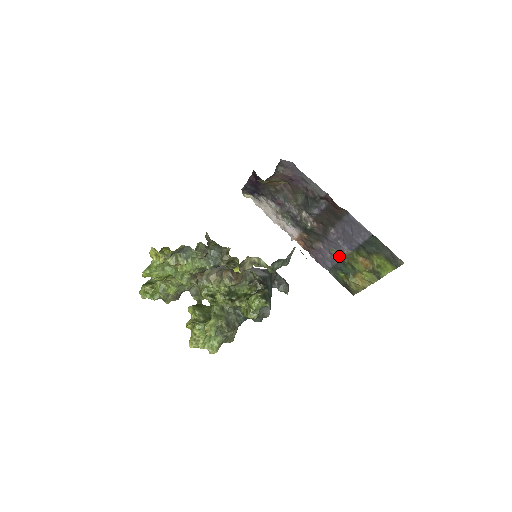
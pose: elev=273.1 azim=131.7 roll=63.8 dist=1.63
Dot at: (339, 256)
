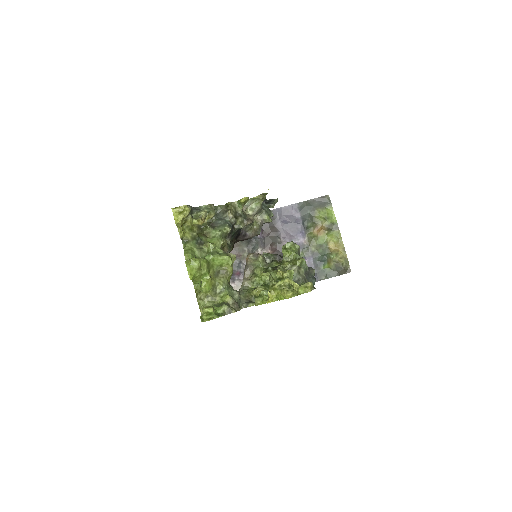
Dot at: (307, 254)
